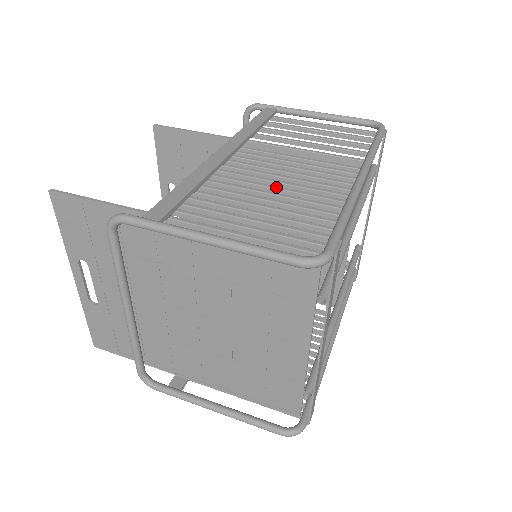
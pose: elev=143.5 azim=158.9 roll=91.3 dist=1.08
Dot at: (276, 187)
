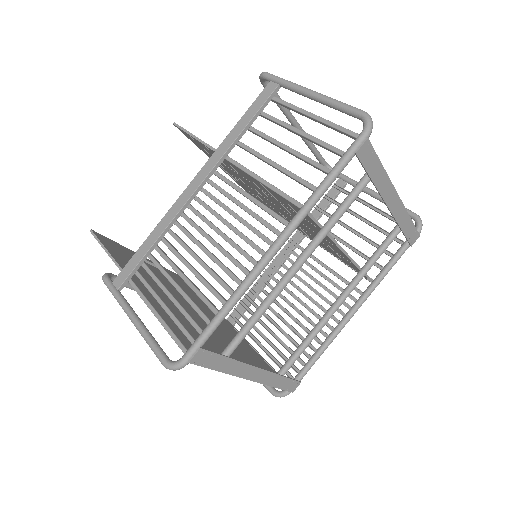
Dot at: (205, 251)
